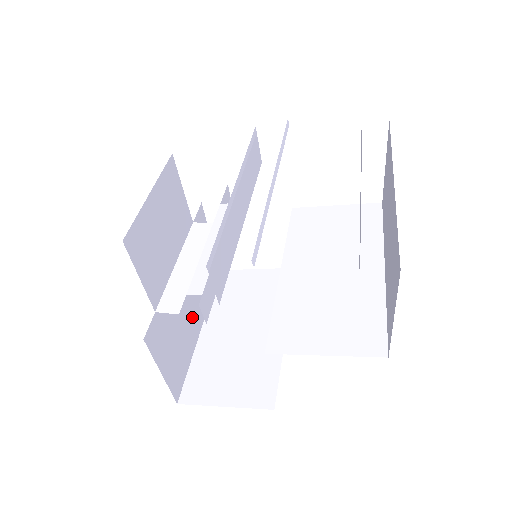
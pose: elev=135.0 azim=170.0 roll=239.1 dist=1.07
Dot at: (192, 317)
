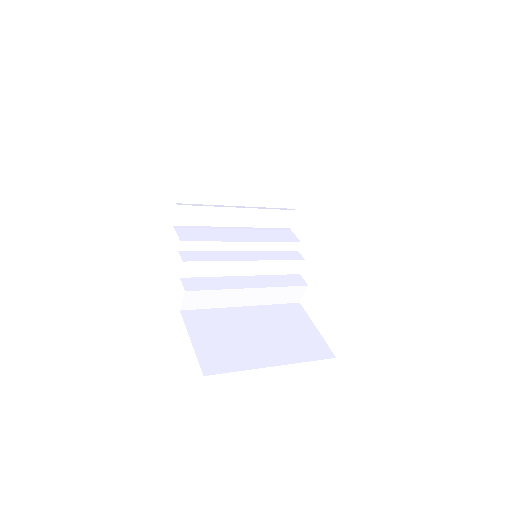
Dot at: (204, 290)
